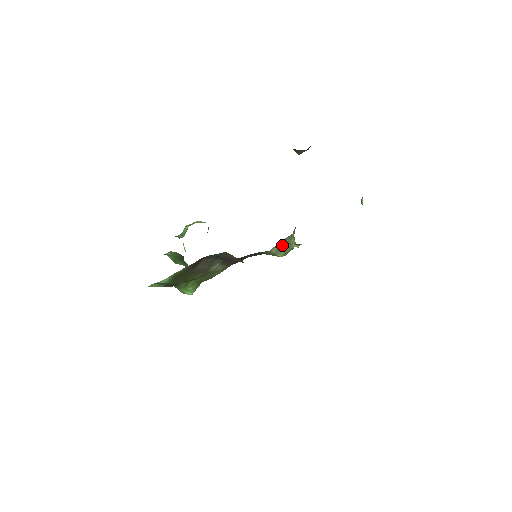
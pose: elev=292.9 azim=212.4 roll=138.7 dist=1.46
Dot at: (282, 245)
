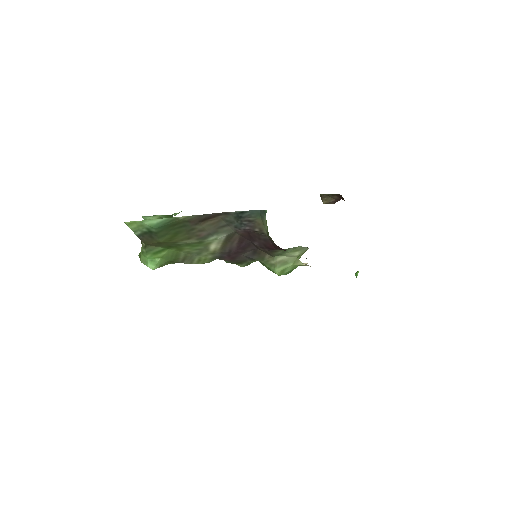
Dot at: (288, 258)
